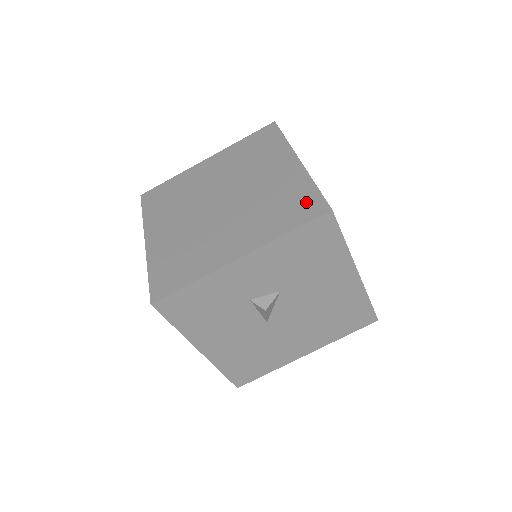
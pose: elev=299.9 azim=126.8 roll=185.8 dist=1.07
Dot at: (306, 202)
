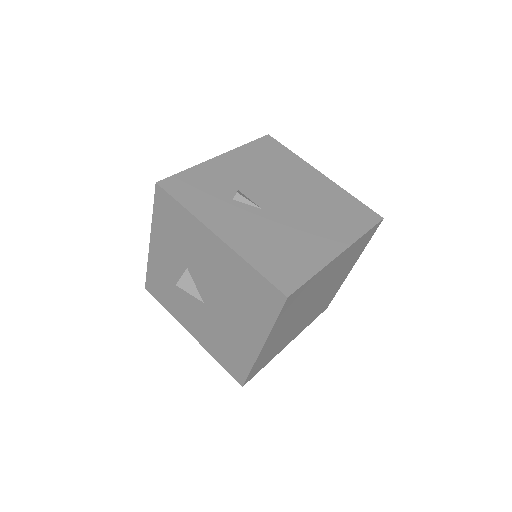
Dot at: occluded
